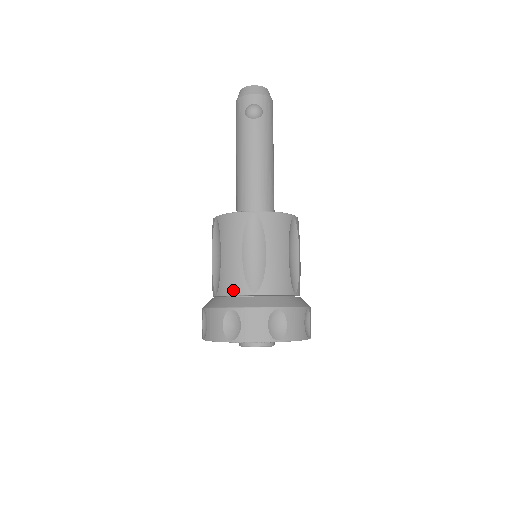
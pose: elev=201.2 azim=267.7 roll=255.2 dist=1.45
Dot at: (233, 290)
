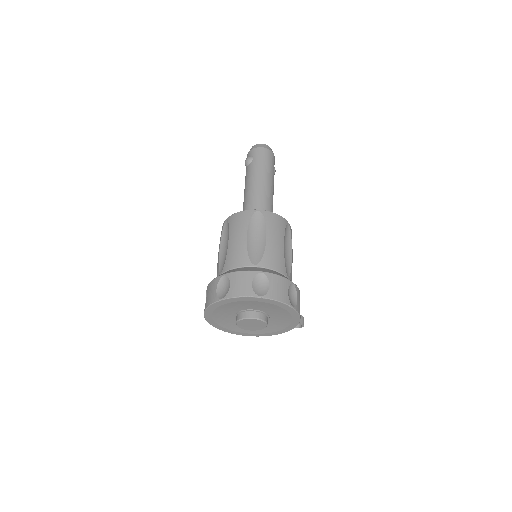
Dot at: occluded
